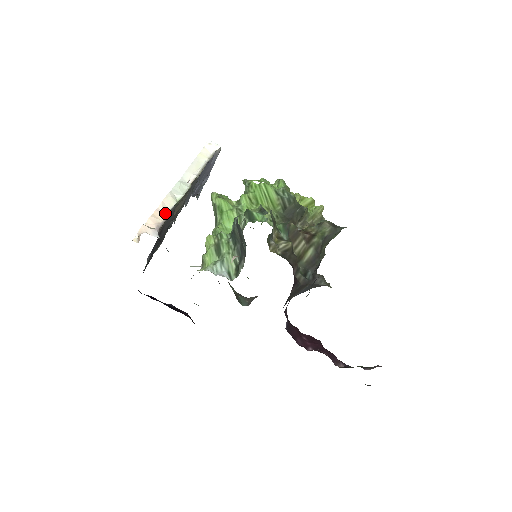
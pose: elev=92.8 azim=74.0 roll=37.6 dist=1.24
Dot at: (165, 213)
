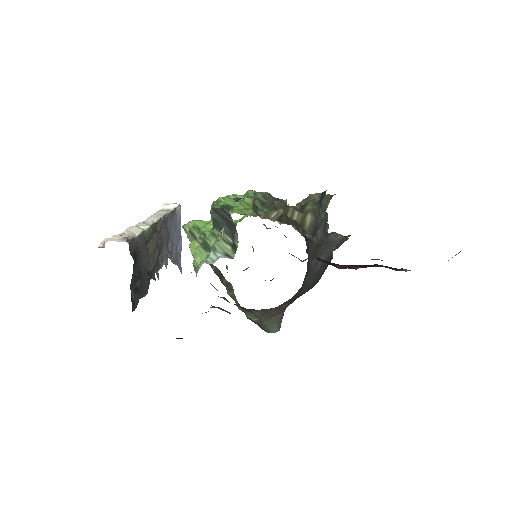
Dot at: occluded
